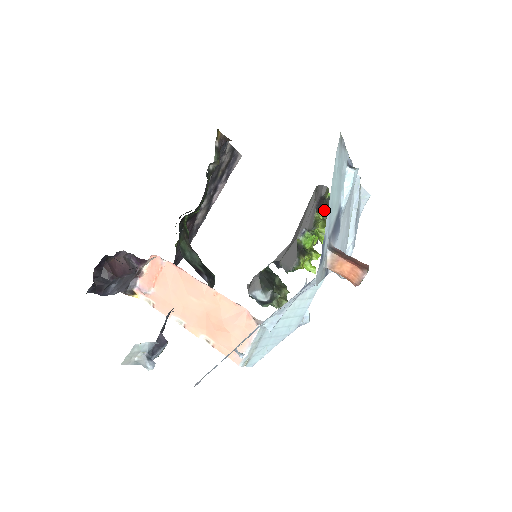
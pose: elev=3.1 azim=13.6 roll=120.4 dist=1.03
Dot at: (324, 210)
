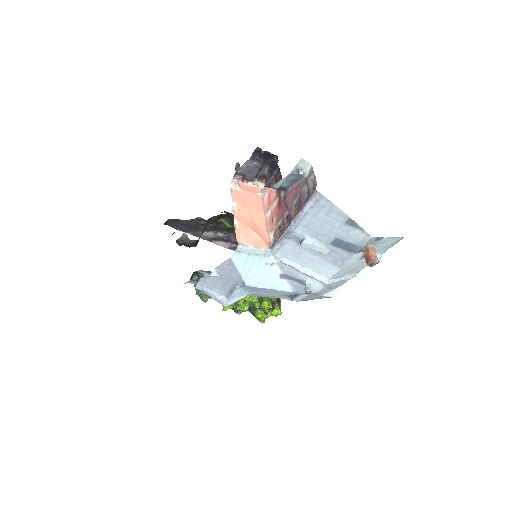
Dot at: occluded
